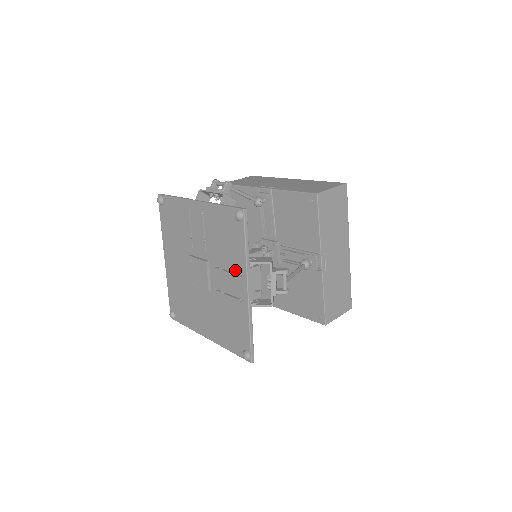
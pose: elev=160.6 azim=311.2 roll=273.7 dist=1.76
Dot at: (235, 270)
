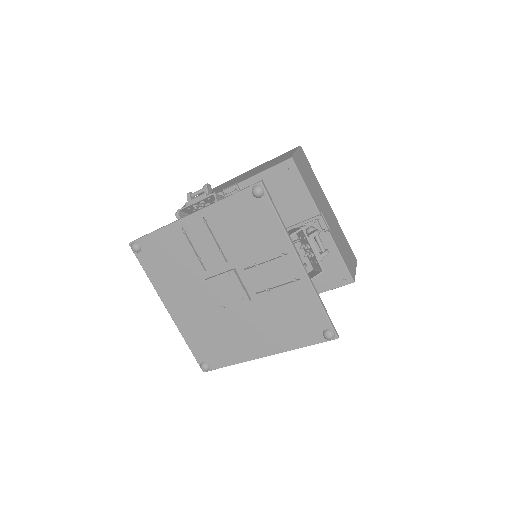
Dot at: (275, 253)
